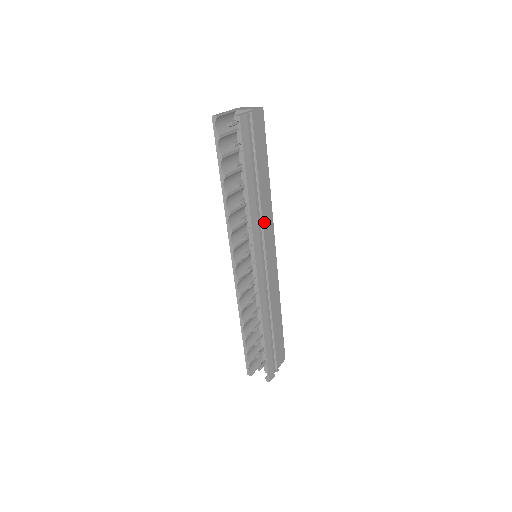
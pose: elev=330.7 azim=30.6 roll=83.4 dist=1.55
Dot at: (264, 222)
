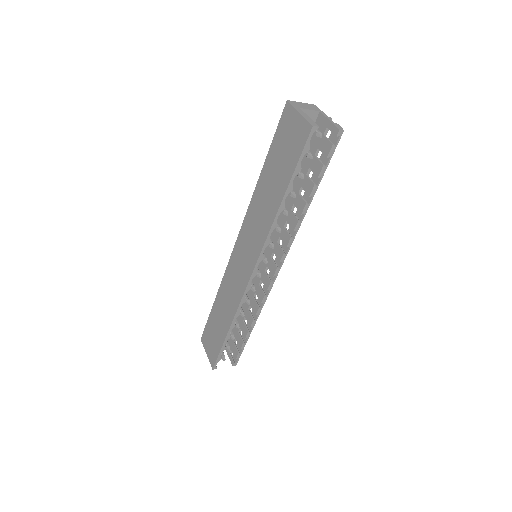
Dot at: (280, 223)
